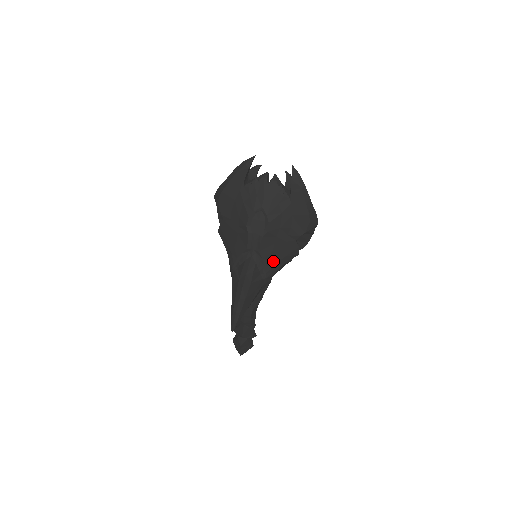
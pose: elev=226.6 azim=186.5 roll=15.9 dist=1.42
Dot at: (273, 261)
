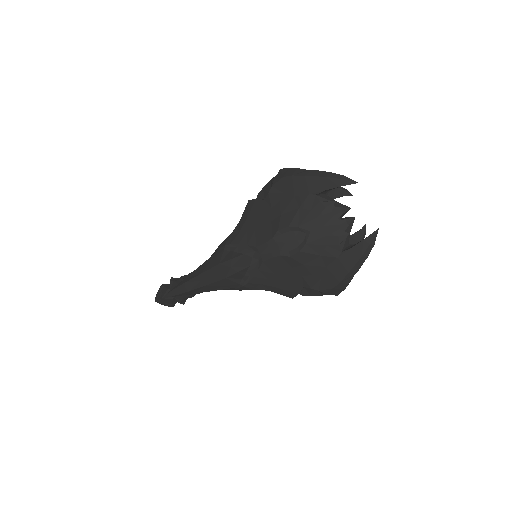
Dot at: (265, 280)
